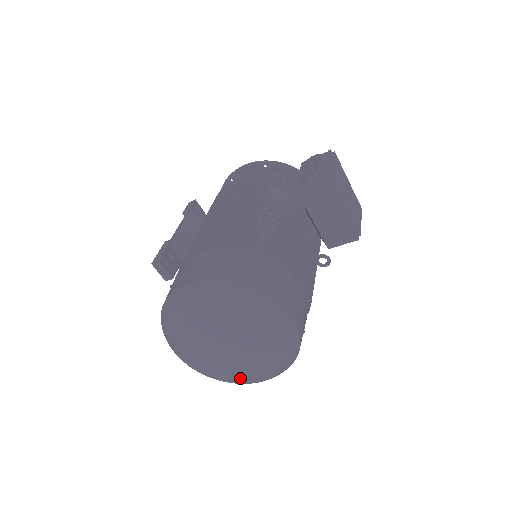
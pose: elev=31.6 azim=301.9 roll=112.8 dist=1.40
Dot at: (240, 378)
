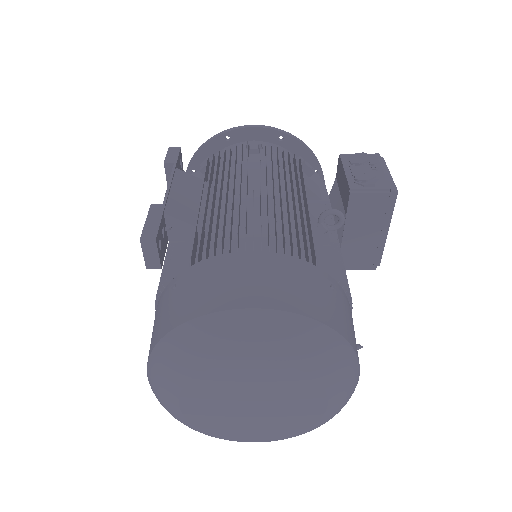
Dot at: (243, 437)
